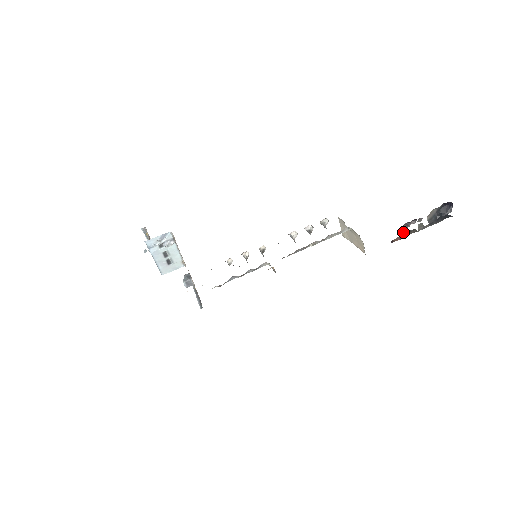
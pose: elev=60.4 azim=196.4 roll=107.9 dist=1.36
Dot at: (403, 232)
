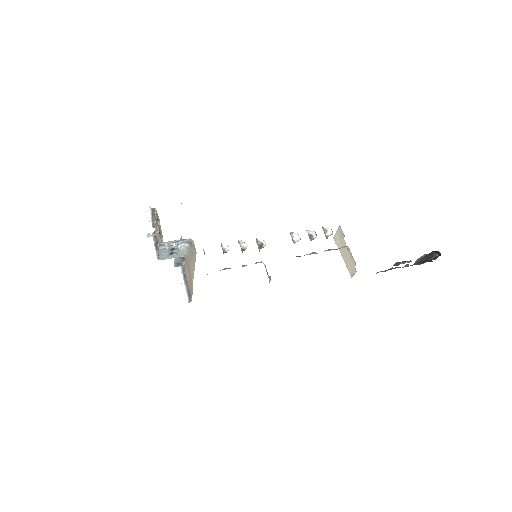
Dot at: occluded
